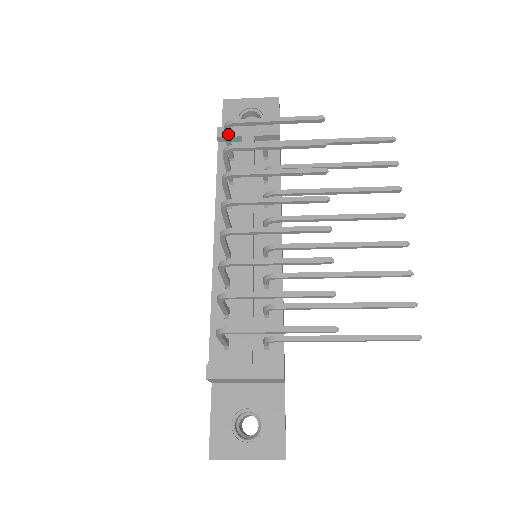
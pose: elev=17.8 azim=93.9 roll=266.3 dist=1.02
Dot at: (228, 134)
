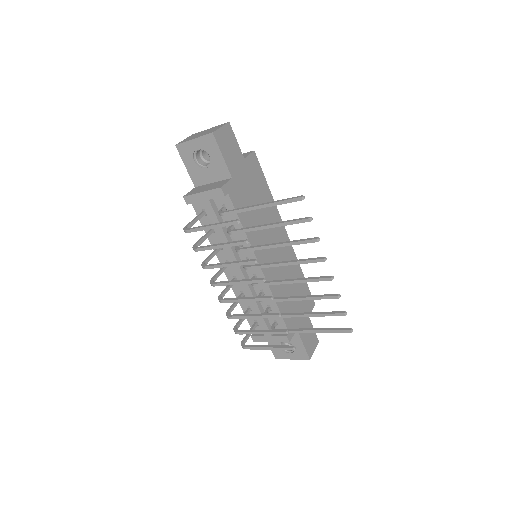
Dot at: occluded
